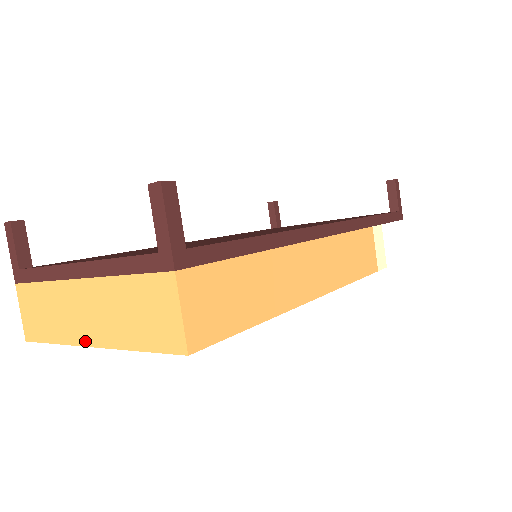
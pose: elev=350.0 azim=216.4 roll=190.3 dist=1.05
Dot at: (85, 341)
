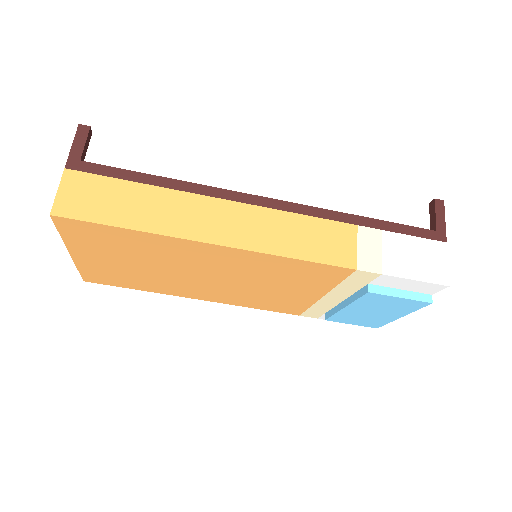
Dot at: occluded
